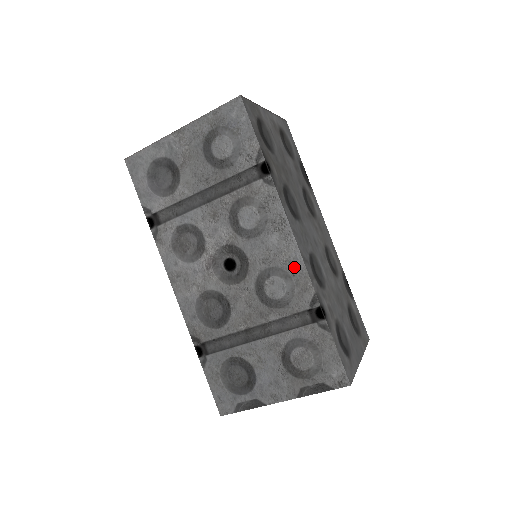
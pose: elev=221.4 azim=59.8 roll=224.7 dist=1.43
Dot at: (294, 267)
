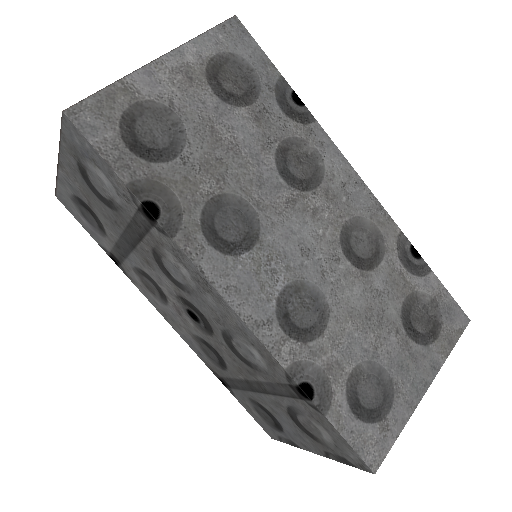
Dot at: (247, 336)
